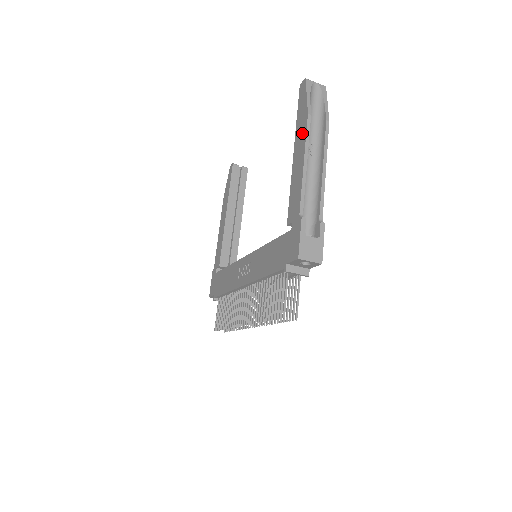
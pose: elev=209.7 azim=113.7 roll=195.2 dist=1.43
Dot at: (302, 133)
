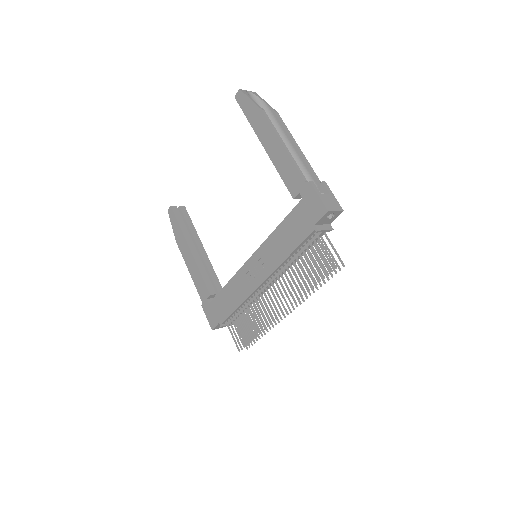
Dot at: (265, 126)
